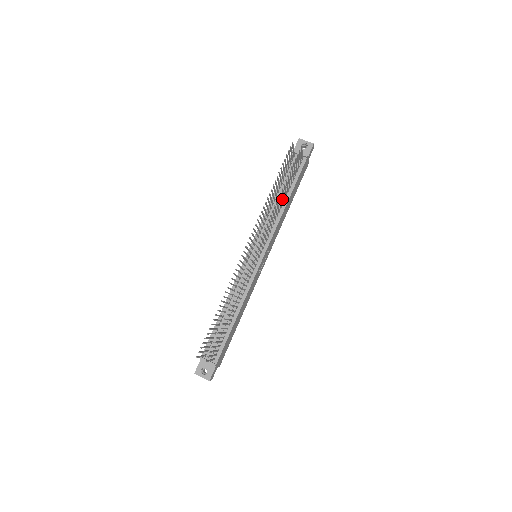
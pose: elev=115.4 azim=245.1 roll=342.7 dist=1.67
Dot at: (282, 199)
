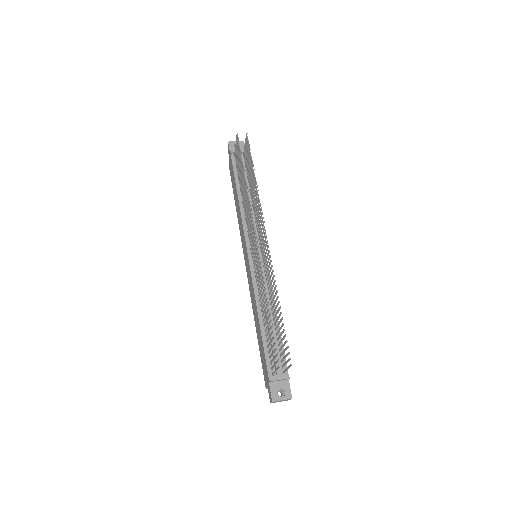
Dot at: (253, 190)
